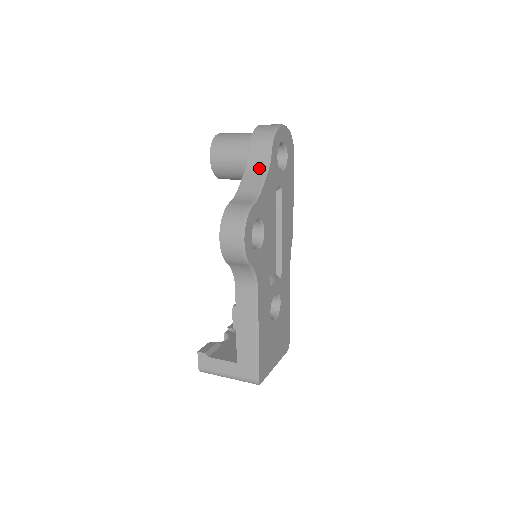
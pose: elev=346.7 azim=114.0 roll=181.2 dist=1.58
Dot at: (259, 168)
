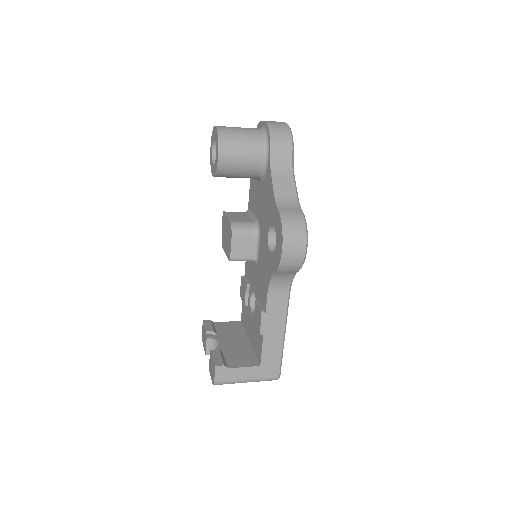
Dot at: (285, 171)
